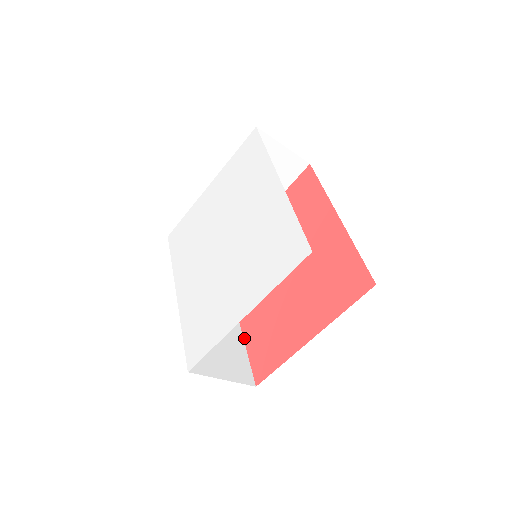
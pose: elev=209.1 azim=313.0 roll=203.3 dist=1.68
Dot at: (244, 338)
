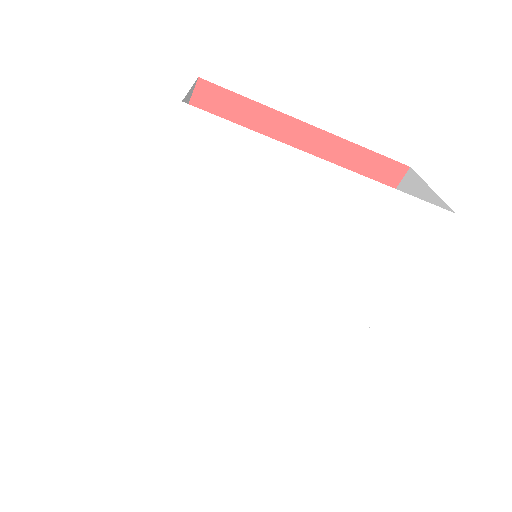
Dot at: occluded
